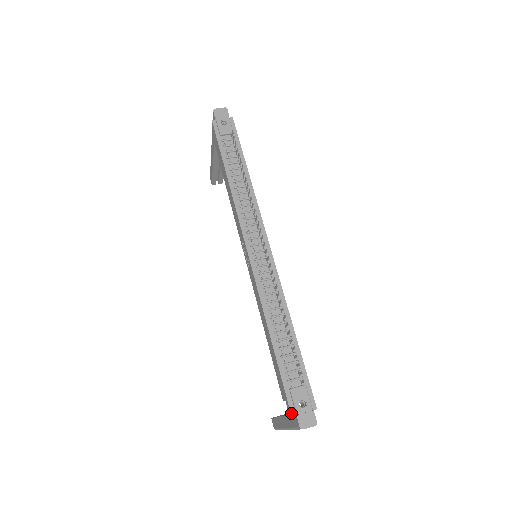
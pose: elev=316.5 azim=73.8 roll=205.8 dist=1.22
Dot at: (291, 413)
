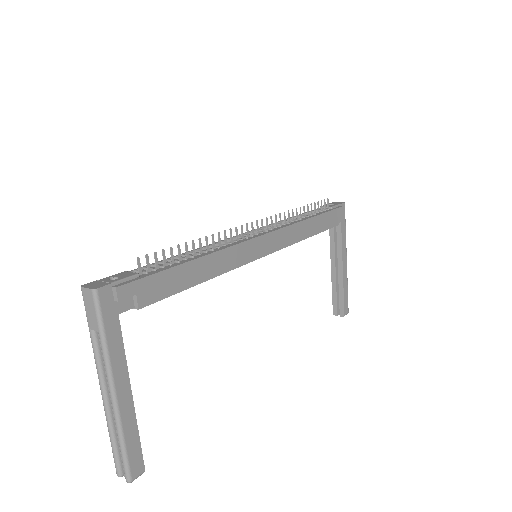
Dot at: occluded
